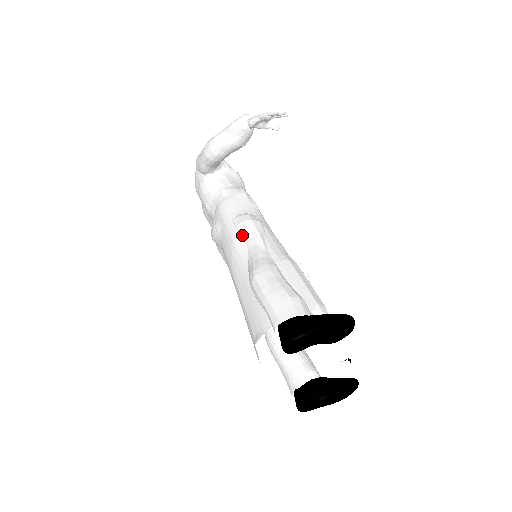
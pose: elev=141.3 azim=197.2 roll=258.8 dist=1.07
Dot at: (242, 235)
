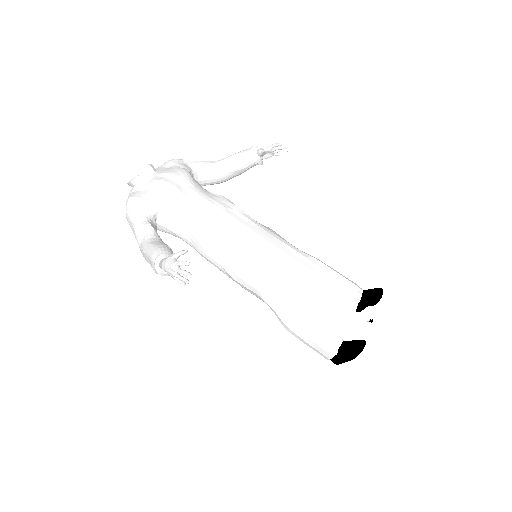
Dot at: (246, 289)
